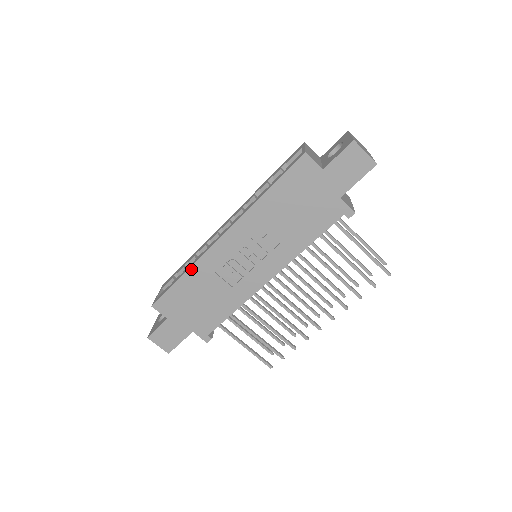
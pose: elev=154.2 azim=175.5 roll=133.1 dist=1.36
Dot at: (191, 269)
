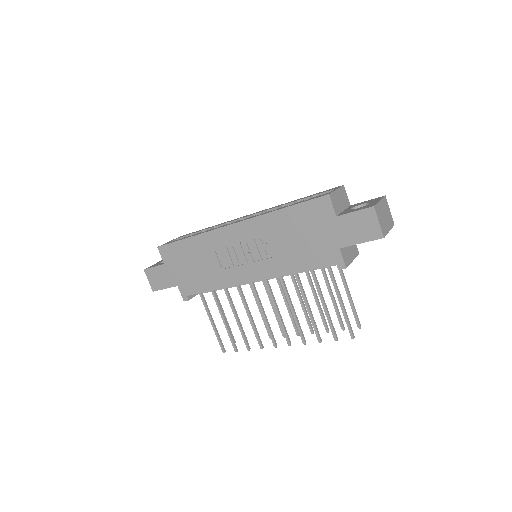
Dot at: (198, 236)
